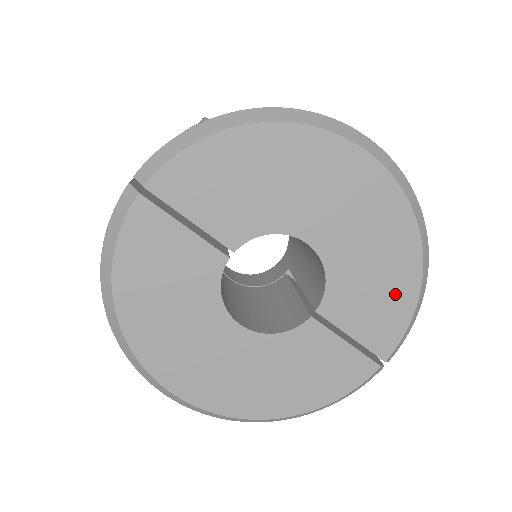
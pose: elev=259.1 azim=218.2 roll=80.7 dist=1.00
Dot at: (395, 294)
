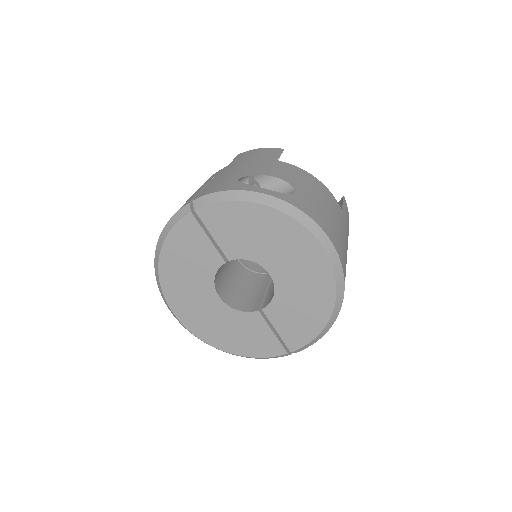
Dot at: (310, 322)
